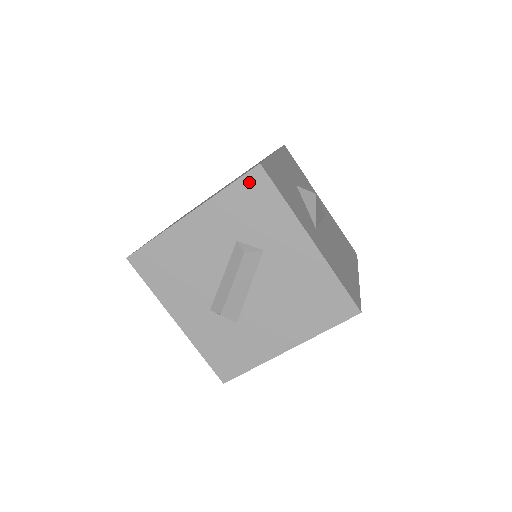
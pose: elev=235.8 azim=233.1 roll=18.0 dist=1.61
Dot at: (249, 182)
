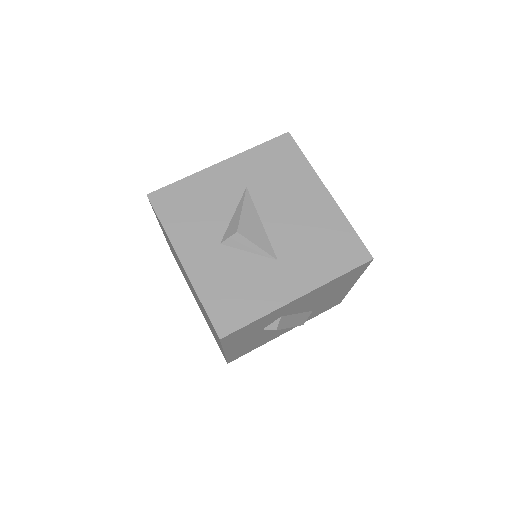
Dot at: (228, 339)
